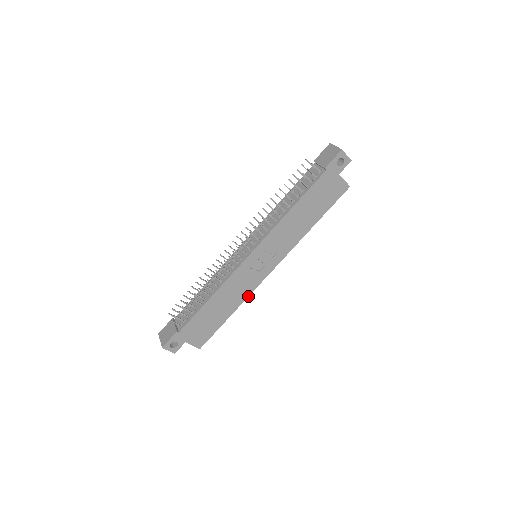
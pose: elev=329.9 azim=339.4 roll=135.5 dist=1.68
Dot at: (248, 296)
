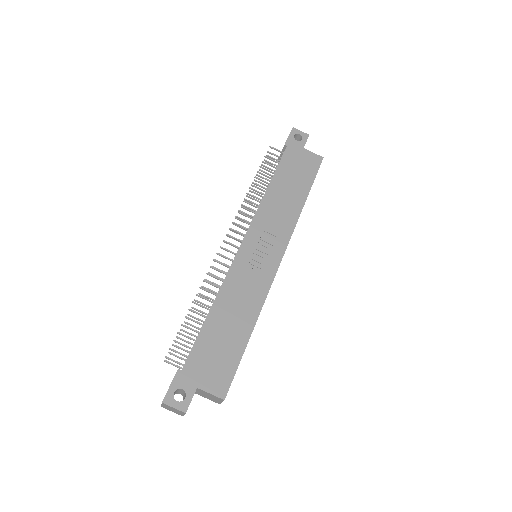
Dot at: (264, 300)
